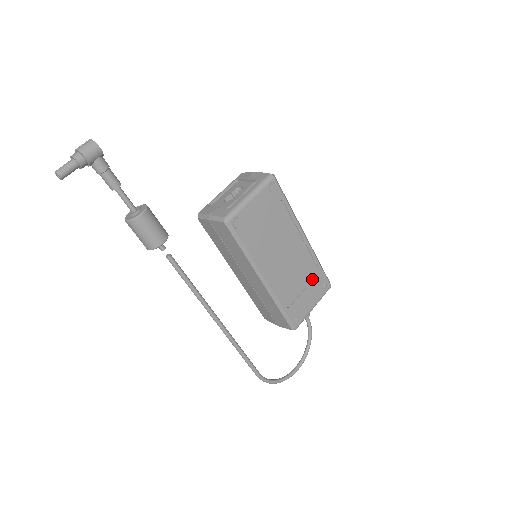
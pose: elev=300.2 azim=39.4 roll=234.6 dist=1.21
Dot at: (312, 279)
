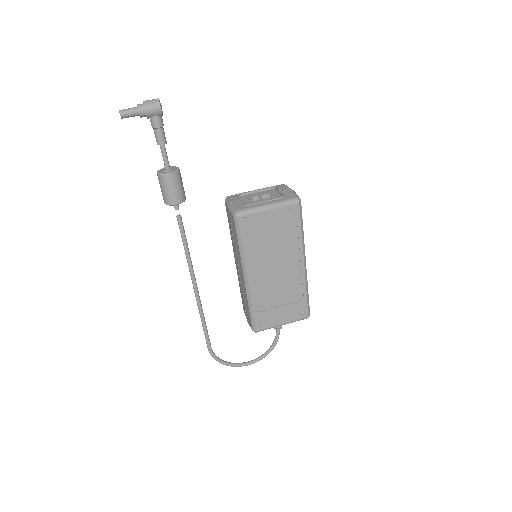
Dot at: (293, 302)
